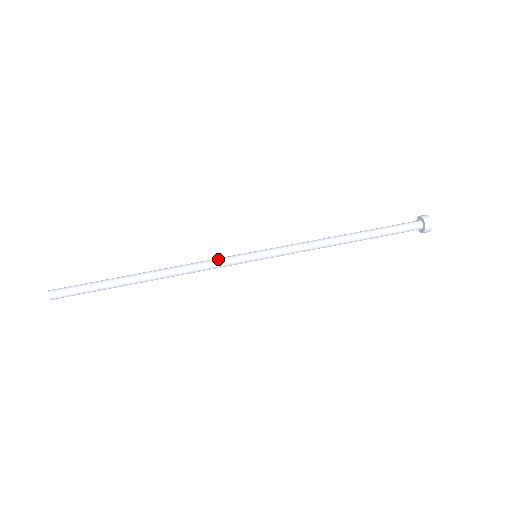
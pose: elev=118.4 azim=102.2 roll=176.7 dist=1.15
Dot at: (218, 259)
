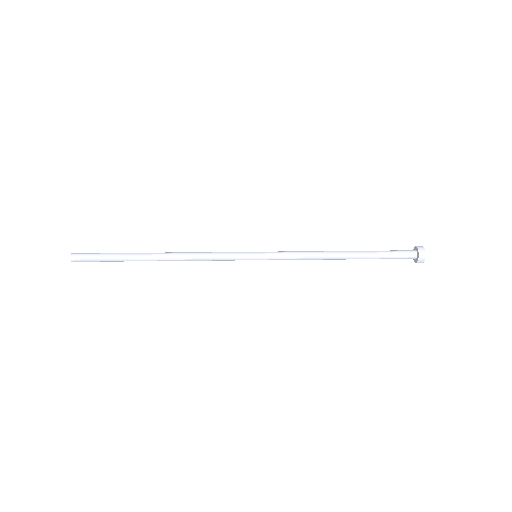
Dot at: (221, 253)
